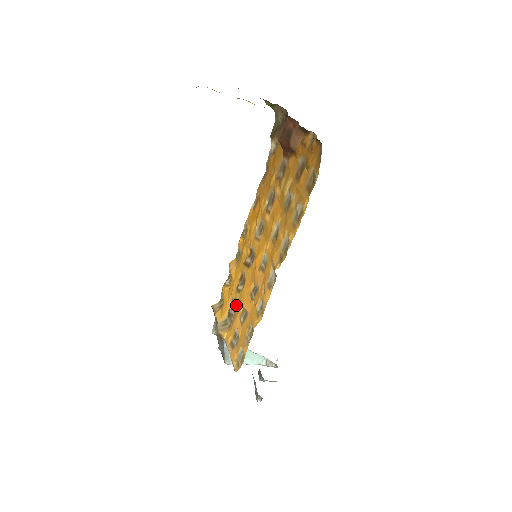
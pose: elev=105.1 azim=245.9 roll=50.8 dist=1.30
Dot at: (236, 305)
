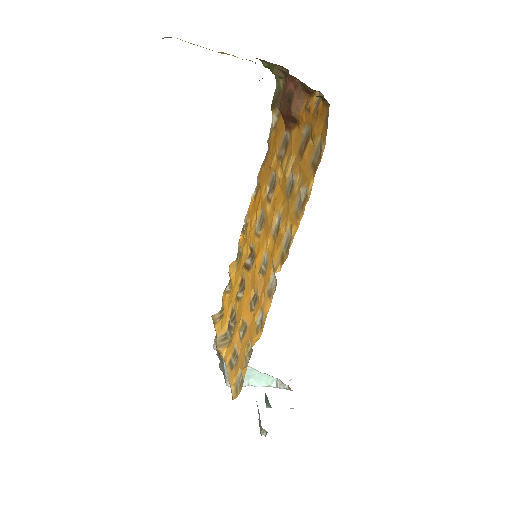
Dot at: occluded
